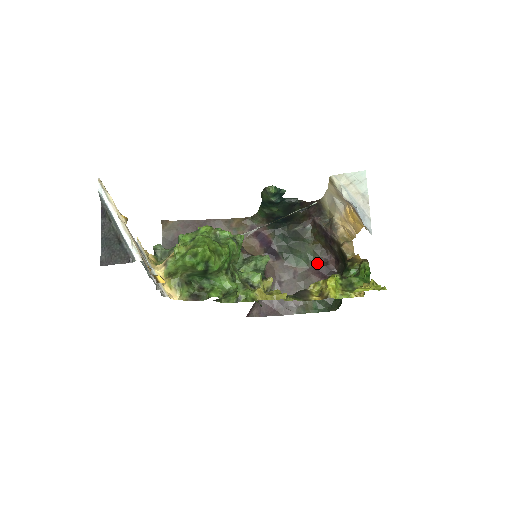
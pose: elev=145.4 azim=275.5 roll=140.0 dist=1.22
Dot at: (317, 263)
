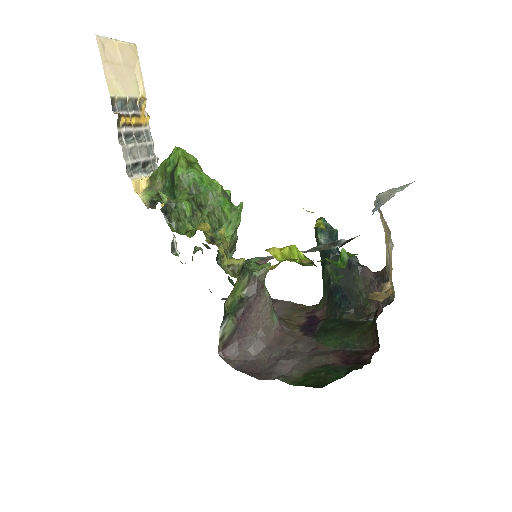
Dot at: (351, 350)
